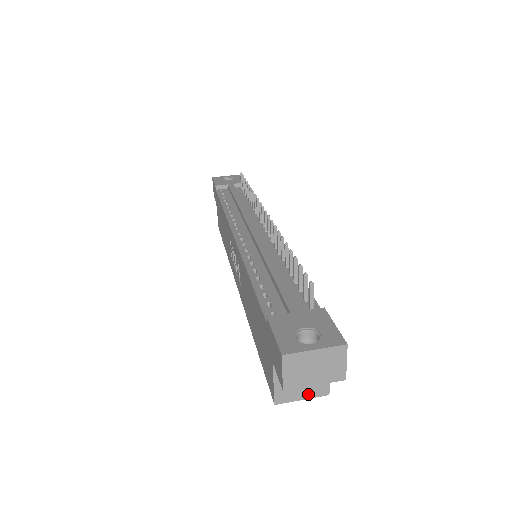
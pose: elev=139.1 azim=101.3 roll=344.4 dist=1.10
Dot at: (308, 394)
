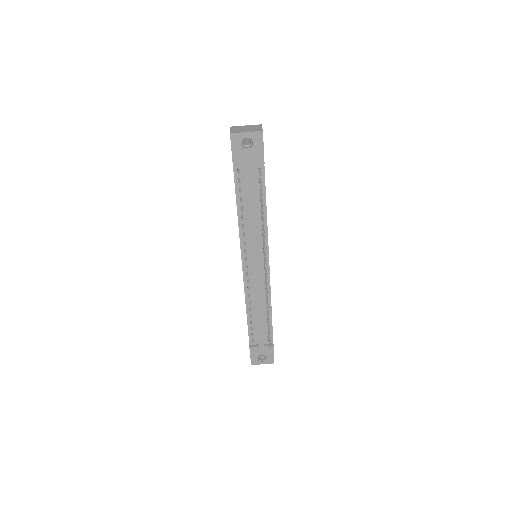
Dot at: occluded
